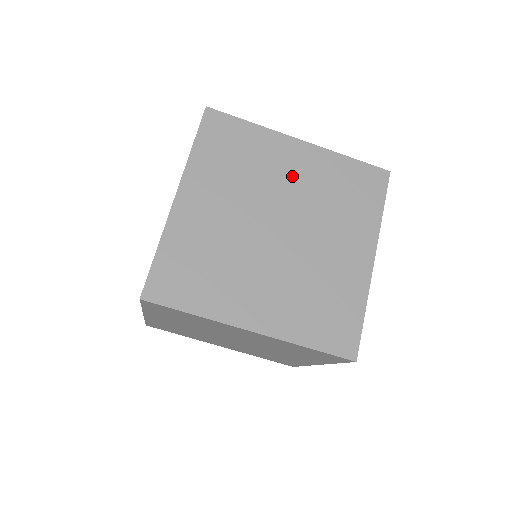
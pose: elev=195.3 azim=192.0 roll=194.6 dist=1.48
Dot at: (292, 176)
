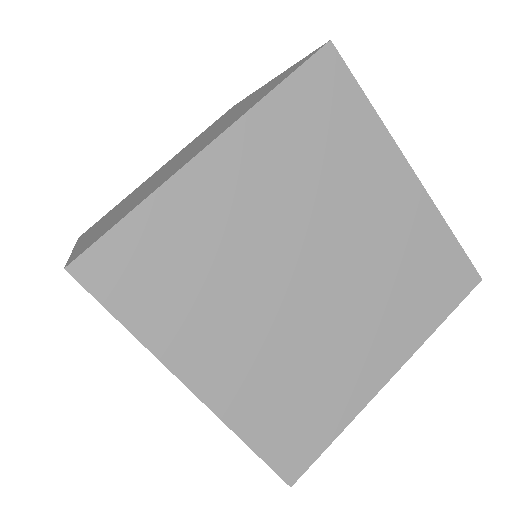
Dot at: occluded
